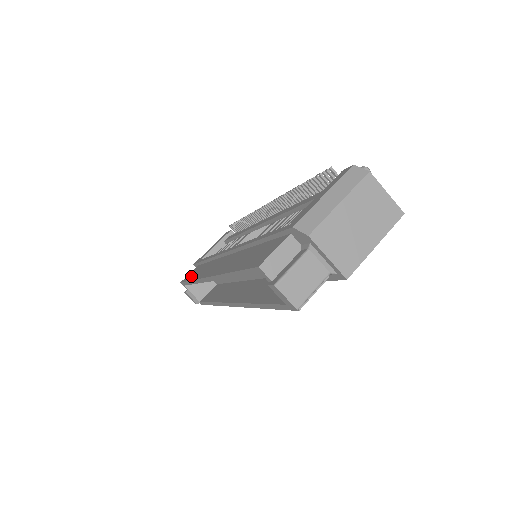
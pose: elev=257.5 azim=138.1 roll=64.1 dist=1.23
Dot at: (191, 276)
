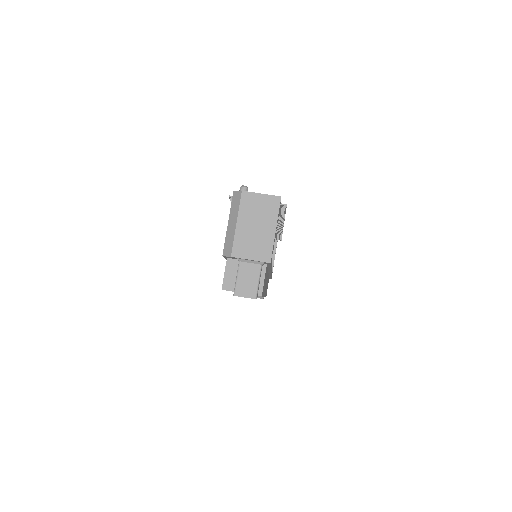
Dot at: occluded
